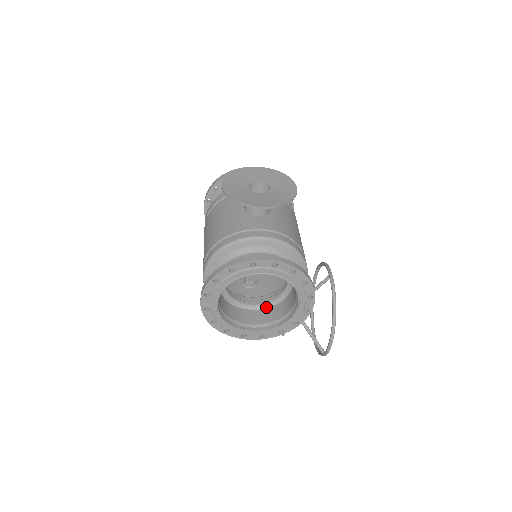
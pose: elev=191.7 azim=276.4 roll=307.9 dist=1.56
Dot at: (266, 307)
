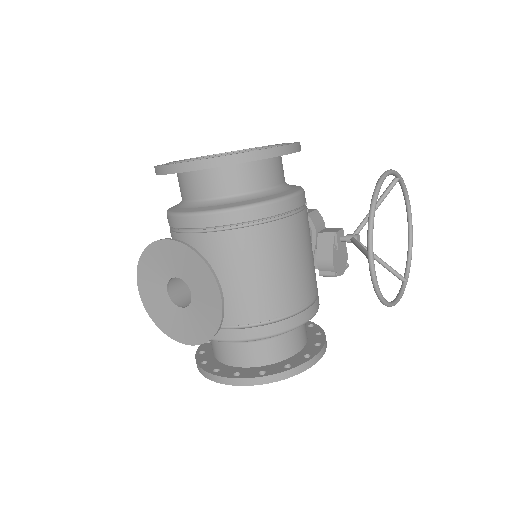
Dot at: occluded
